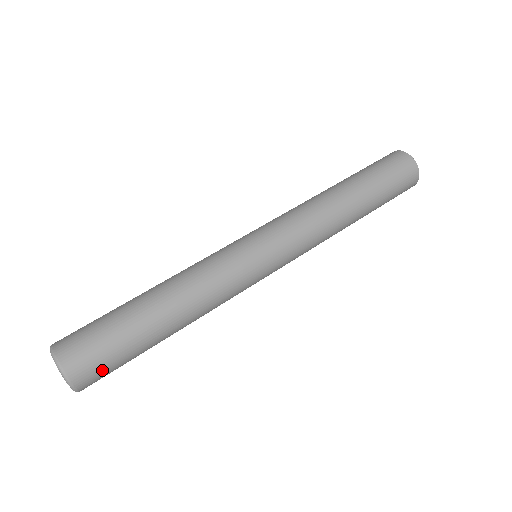
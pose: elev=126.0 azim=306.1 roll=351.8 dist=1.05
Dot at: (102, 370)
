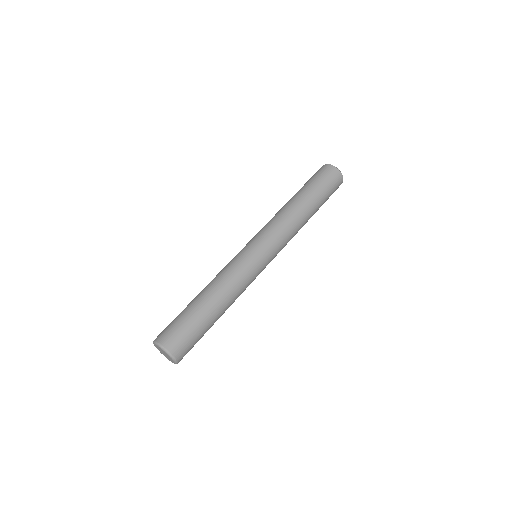
Dot at: (180, 337)
